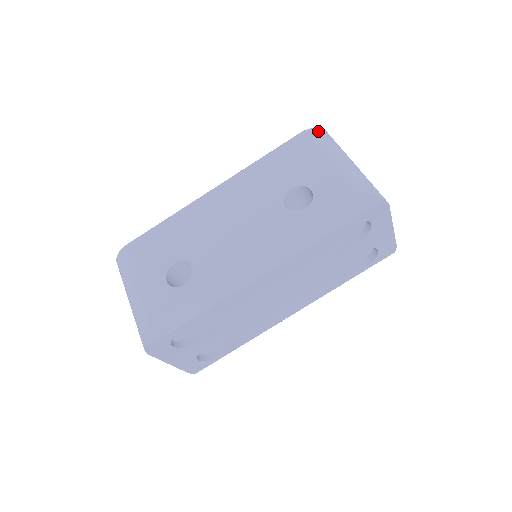
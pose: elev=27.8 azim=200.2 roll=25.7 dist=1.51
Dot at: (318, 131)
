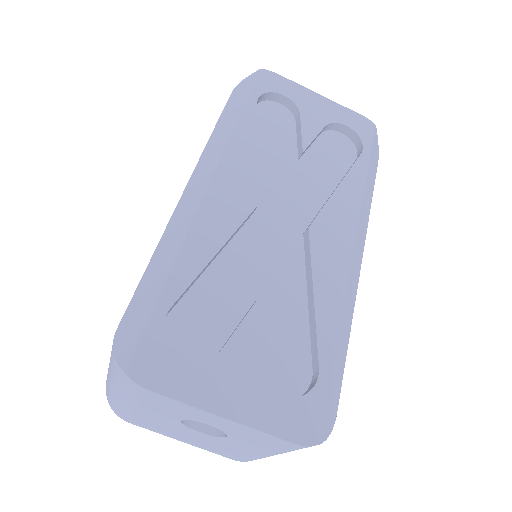
Dot at: occluded
